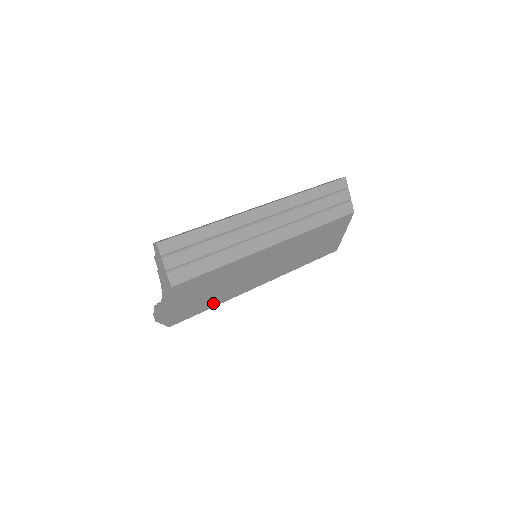
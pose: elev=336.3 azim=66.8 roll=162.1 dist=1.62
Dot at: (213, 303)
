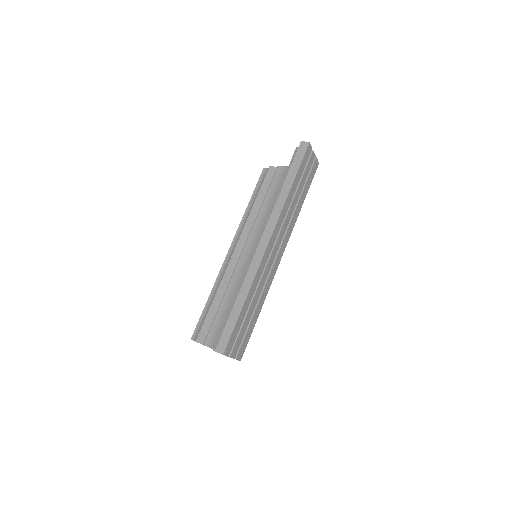
Dot at: occluded
